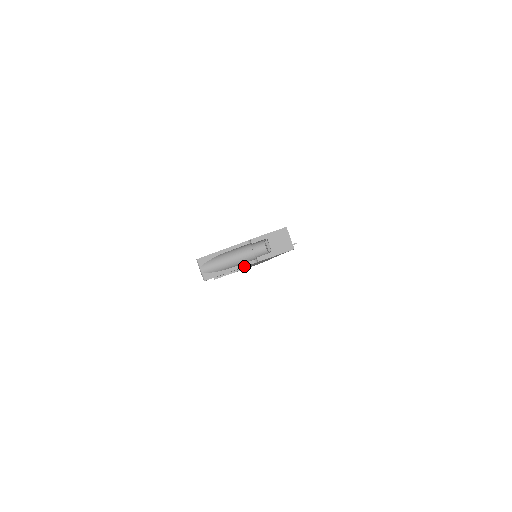
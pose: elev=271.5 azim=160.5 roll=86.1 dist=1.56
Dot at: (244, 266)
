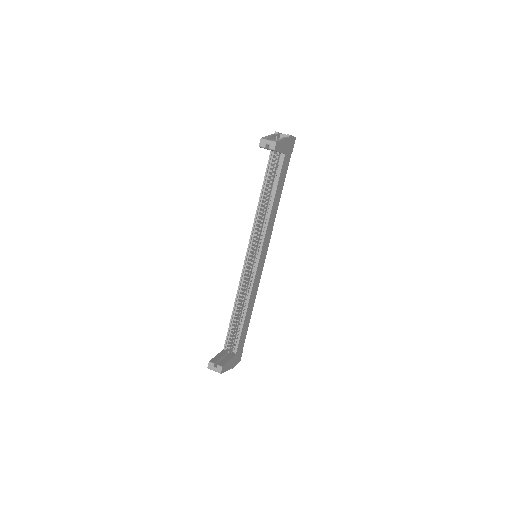
Dot at: (286, 137)
